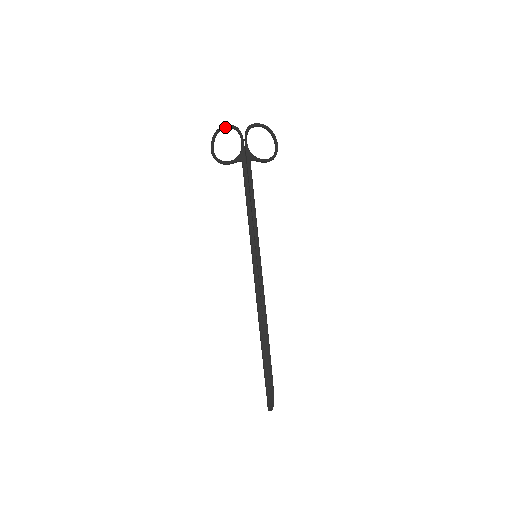
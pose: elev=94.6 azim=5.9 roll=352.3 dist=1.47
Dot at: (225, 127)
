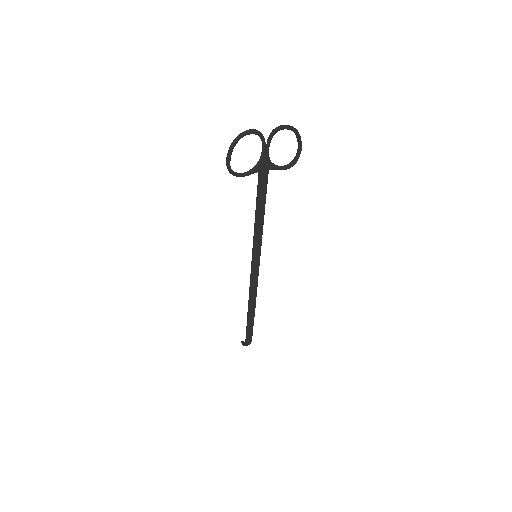
Dot at: (247, 134)
